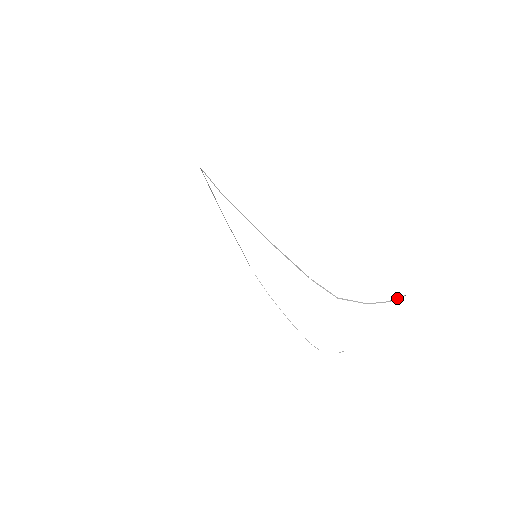
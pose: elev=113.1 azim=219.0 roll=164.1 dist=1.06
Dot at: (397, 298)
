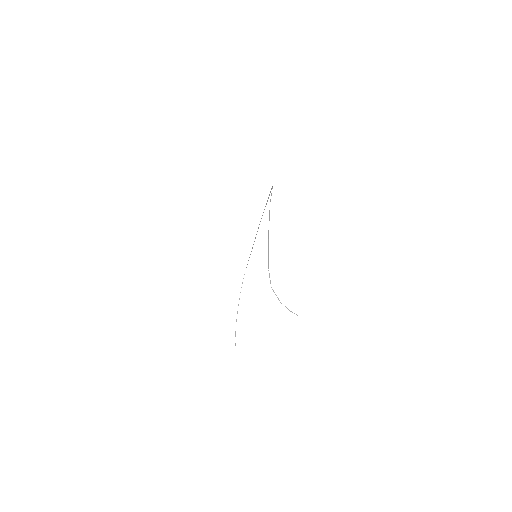
Dot at: occluded
